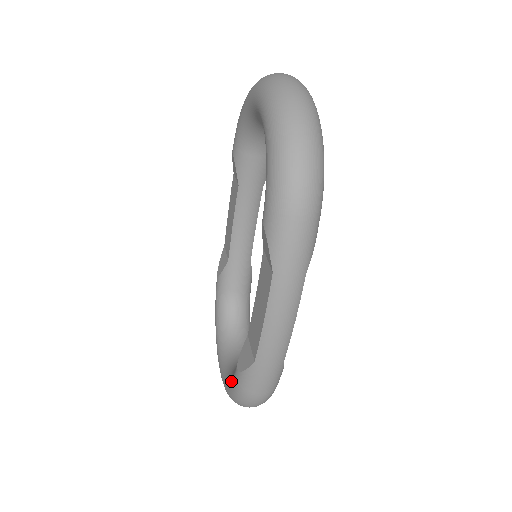
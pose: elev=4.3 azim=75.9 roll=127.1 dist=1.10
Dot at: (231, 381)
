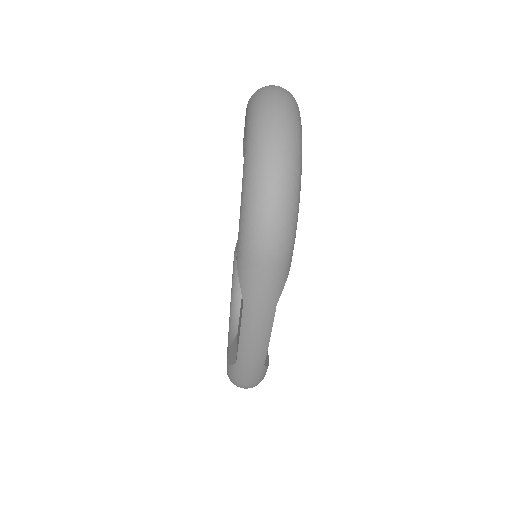
Dot at: occluded
